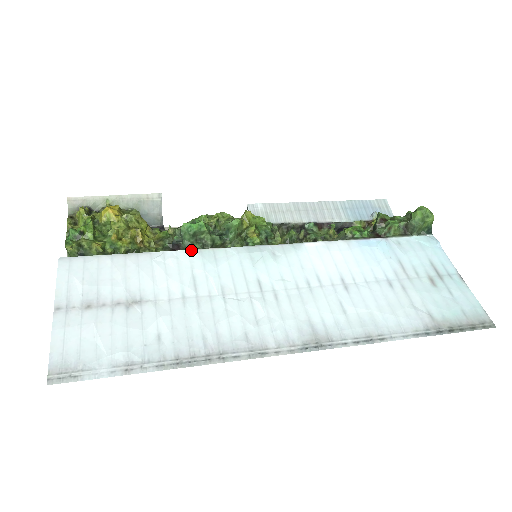
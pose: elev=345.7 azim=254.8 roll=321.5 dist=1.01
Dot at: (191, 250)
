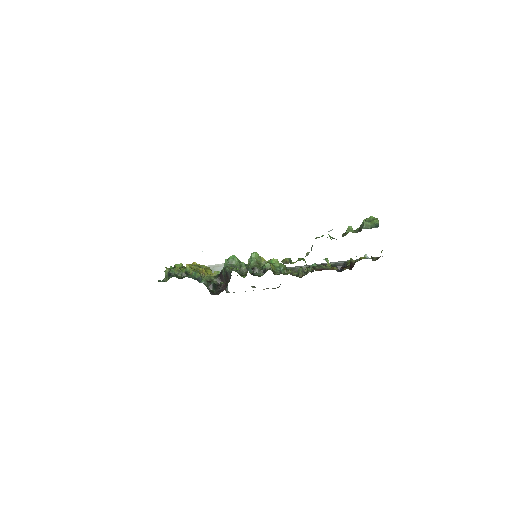
Dot at: occluded
